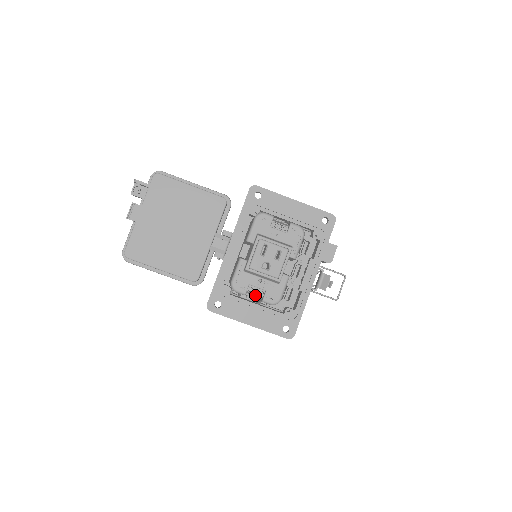
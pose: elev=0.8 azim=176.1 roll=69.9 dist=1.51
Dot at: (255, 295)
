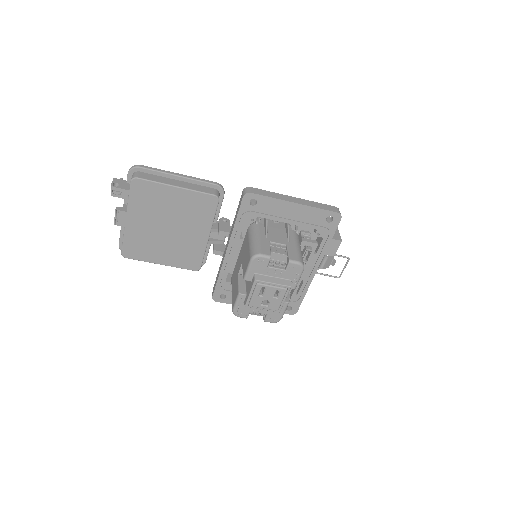
Dot at: (257, 313)
